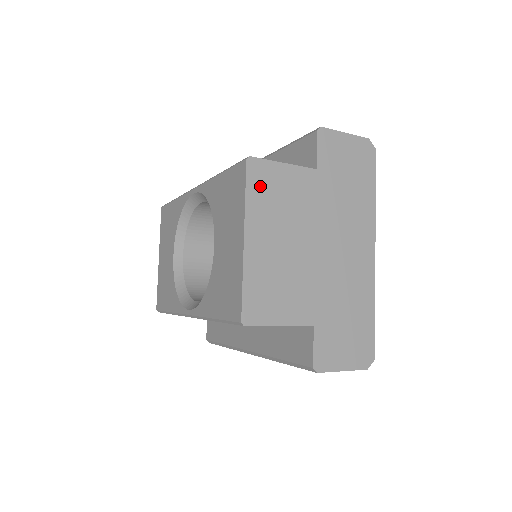
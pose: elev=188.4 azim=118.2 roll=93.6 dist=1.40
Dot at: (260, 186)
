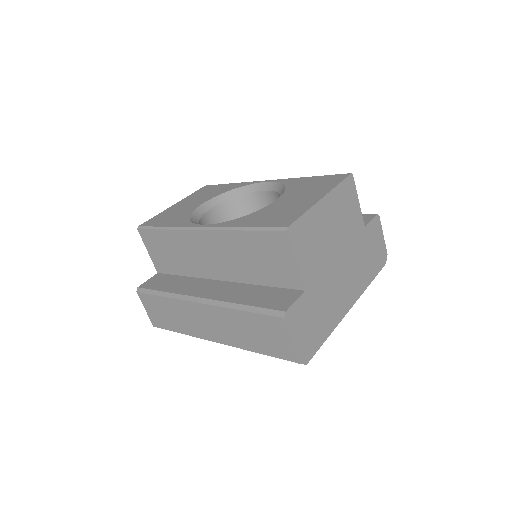
Dot at: (345, 192)
